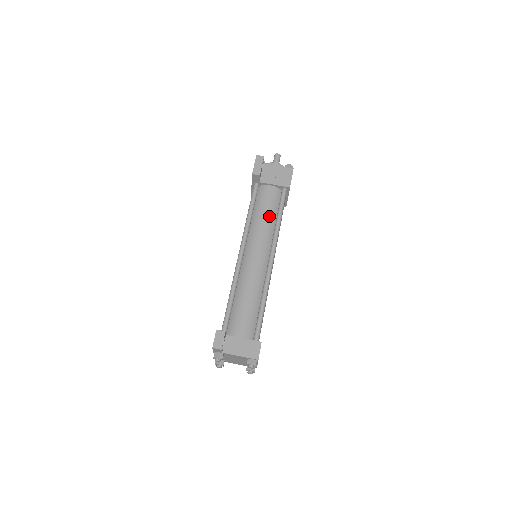
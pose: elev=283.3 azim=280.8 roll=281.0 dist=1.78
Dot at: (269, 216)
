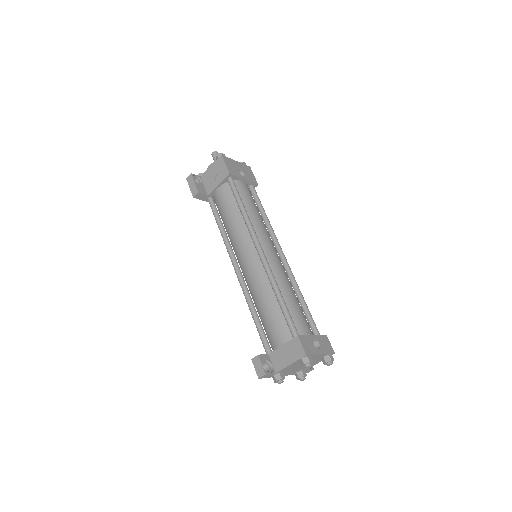
Dot at: (233, 215)
